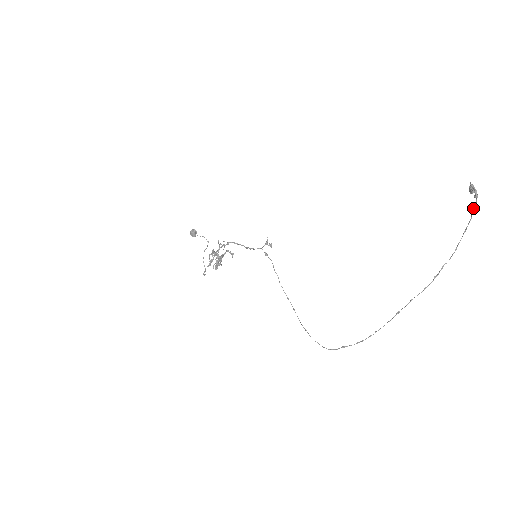
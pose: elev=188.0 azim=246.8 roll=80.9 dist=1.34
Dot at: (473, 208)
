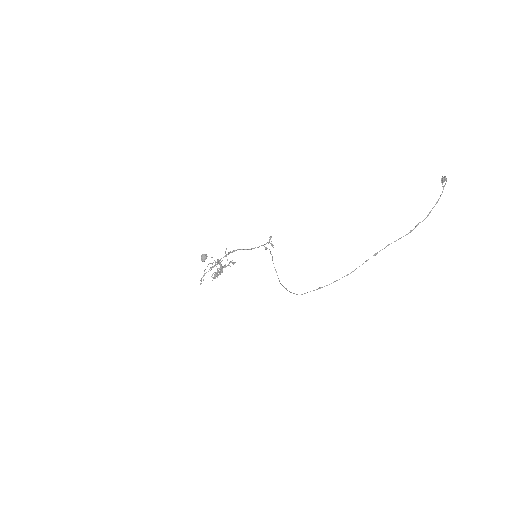
Dot at: (443, 186)
